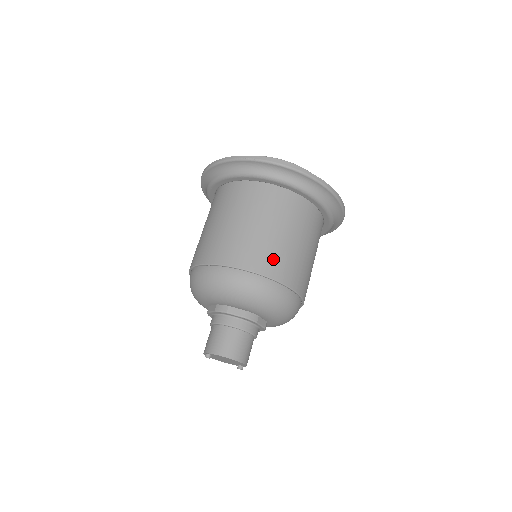
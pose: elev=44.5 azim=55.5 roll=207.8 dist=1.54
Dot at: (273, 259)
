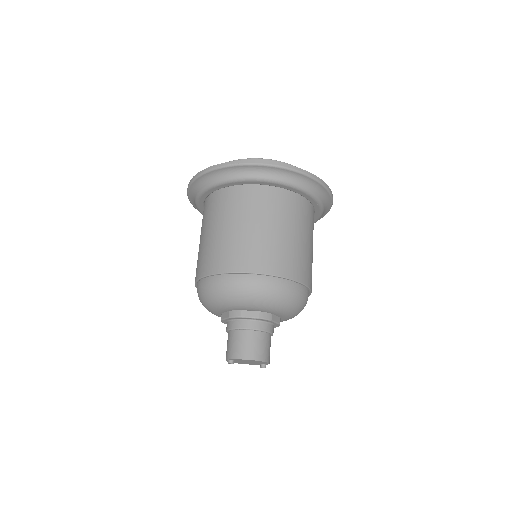
Dot at: (276, 257)
